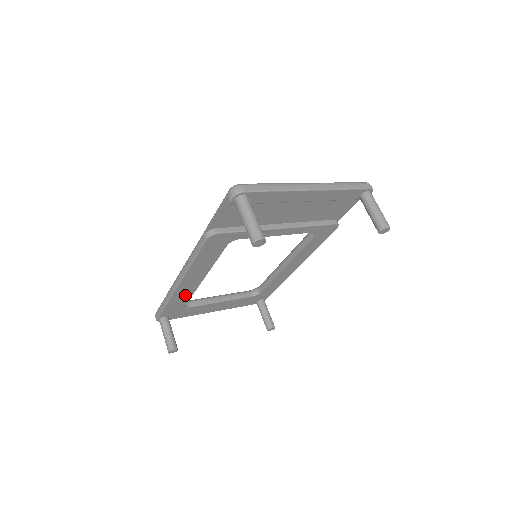
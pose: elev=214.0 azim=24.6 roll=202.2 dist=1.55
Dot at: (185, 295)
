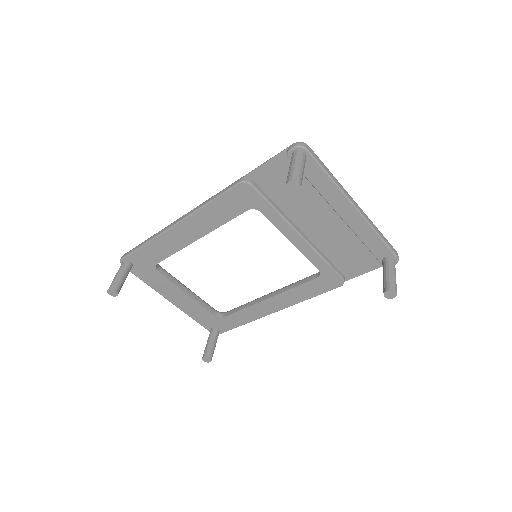
Dot at: (168, 247)
